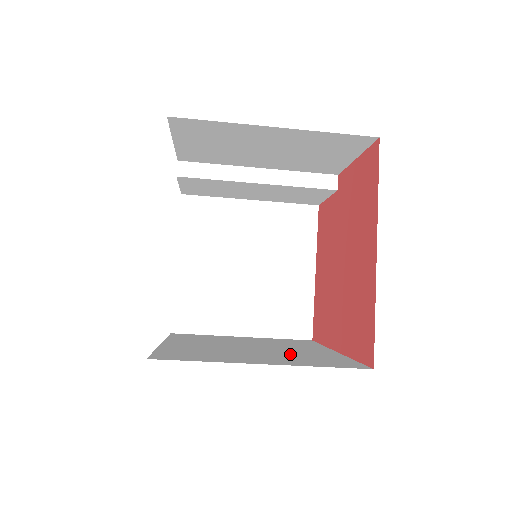
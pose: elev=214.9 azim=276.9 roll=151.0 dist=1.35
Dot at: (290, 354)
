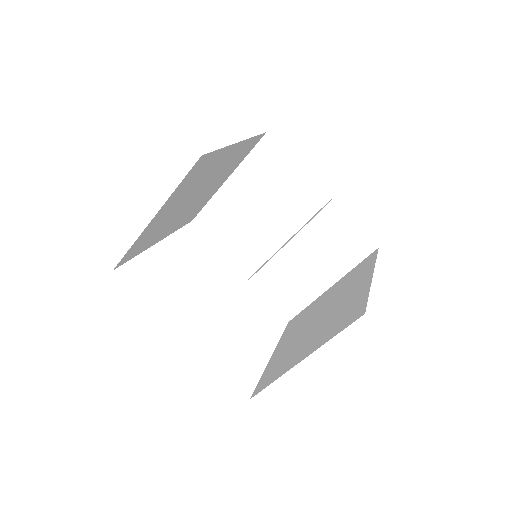
Dot at: occluded
